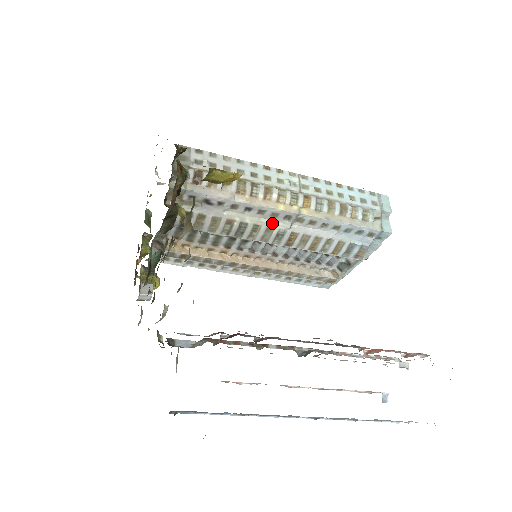
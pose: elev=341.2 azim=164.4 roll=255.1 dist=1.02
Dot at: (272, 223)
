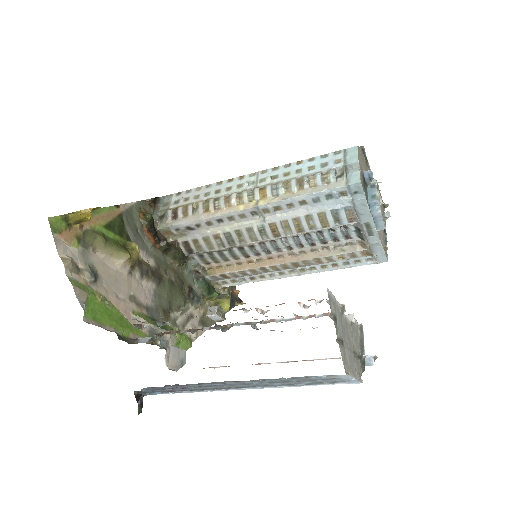
Dot at: (247, 223)
